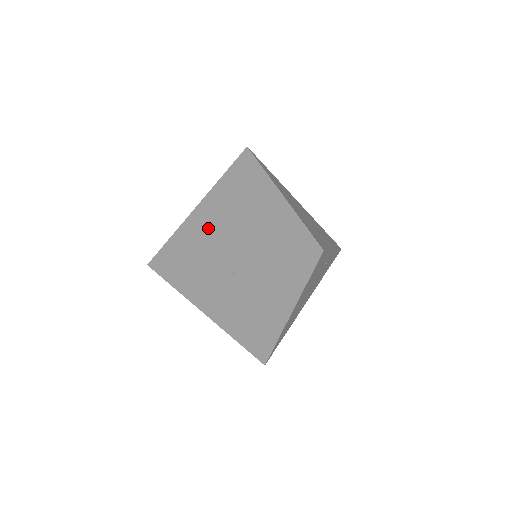
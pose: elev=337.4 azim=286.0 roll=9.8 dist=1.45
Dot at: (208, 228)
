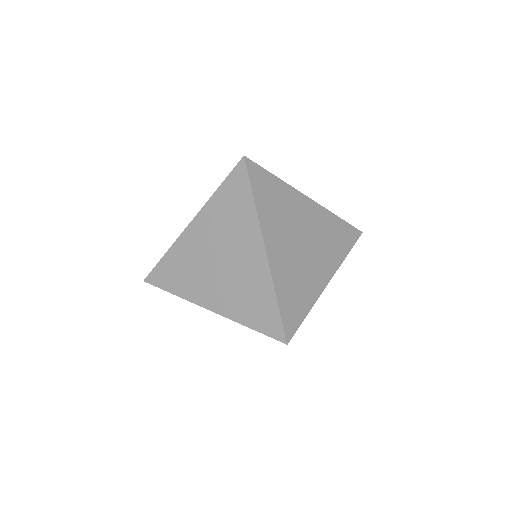
Dot at: (194, 264)
